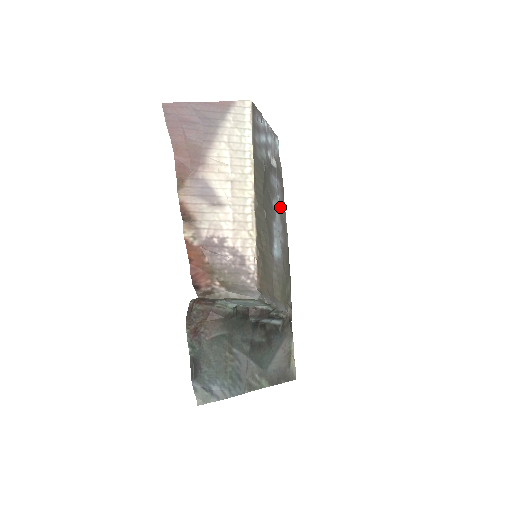
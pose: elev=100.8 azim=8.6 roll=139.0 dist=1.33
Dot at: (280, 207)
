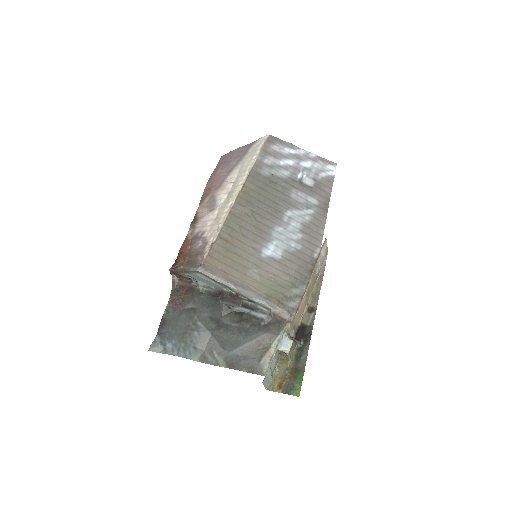
Dot at: (310, 220)
